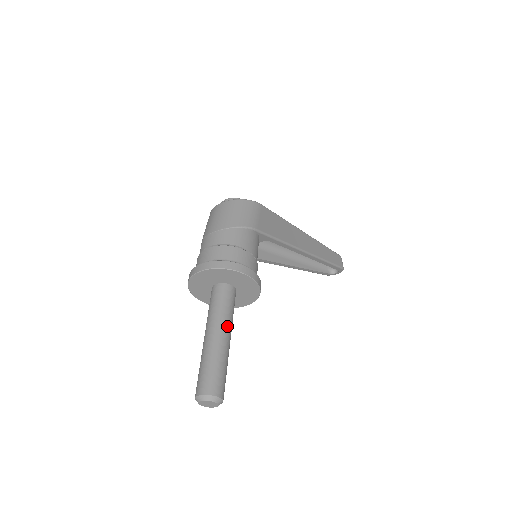
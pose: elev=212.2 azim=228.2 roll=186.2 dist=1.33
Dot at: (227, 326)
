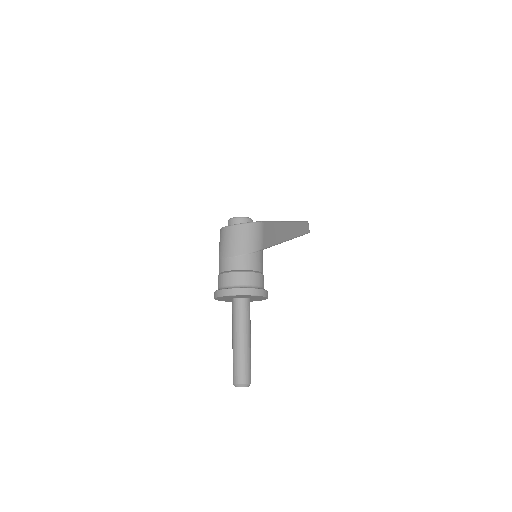
Dot at: (249, 332)
